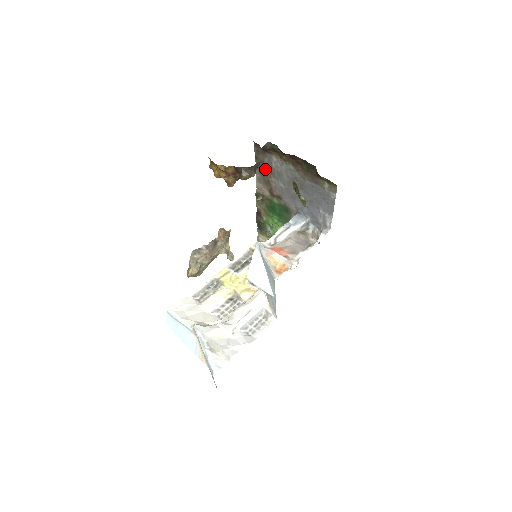
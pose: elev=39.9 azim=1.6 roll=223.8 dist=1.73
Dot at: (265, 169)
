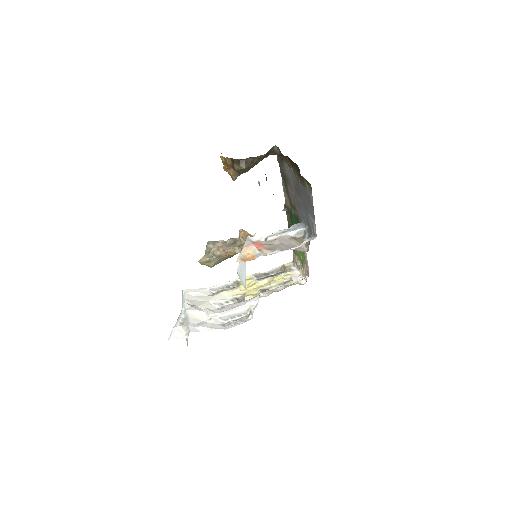
Dot at: (285, 178)
